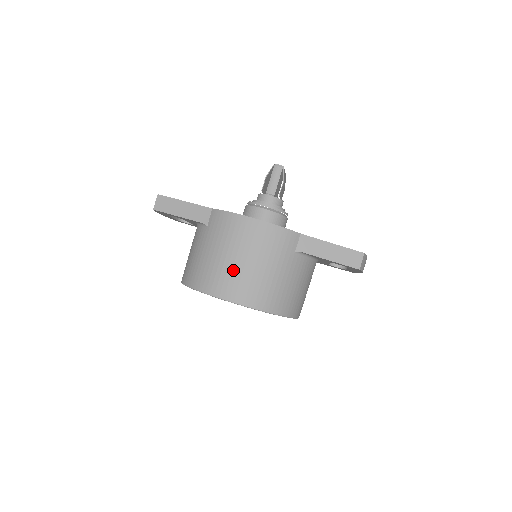
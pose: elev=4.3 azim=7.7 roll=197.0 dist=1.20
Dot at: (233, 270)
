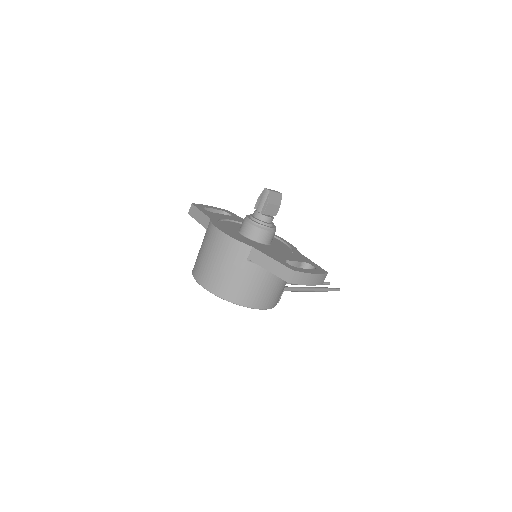
Dot at: (206, 265)
